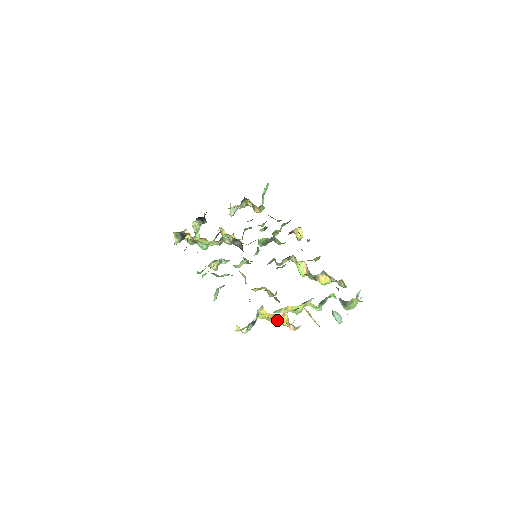
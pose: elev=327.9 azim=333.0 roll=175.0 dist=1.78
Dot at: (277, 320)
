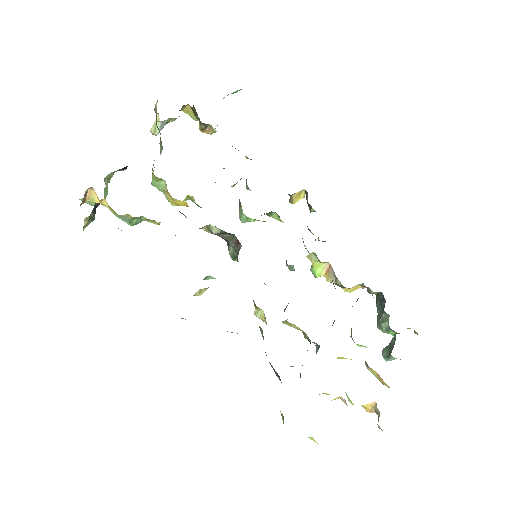
Dot at: occluded
